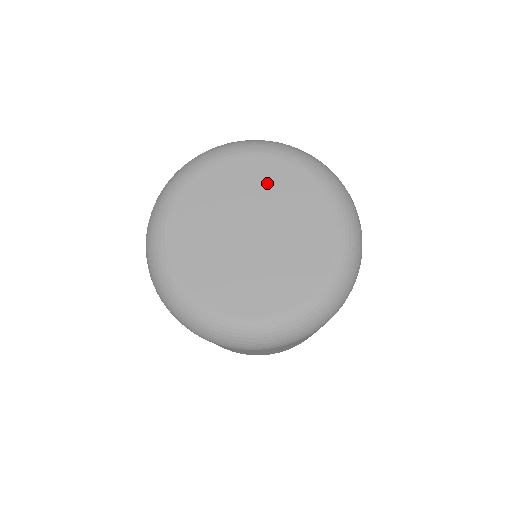
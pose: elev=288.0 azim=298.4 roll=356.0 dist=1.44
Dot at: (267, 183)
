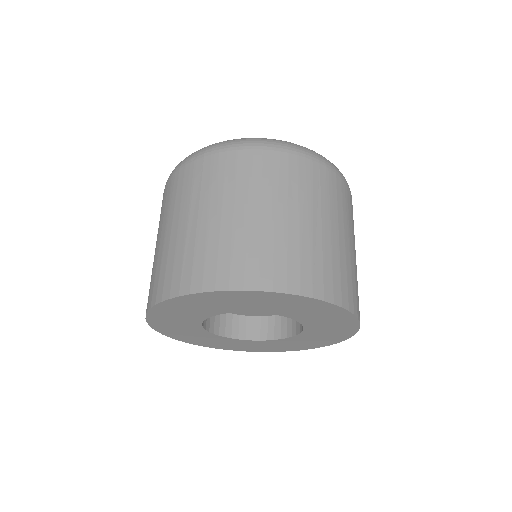
Dot at: occluded
